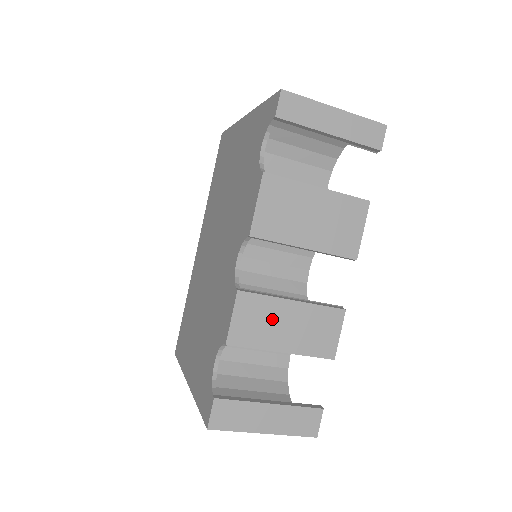
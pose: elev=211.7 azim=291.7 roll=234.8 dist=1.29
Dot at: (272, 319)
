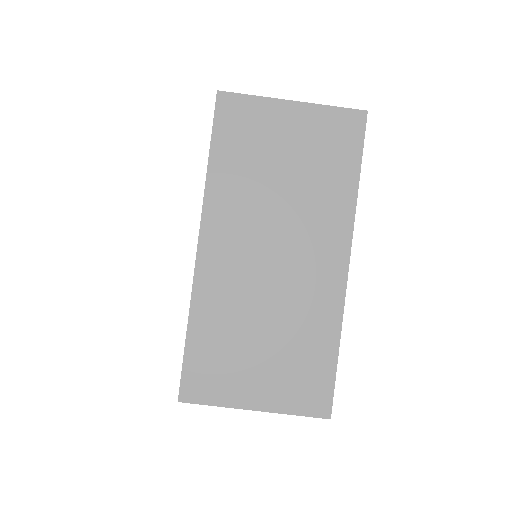
Dot at: occluded
